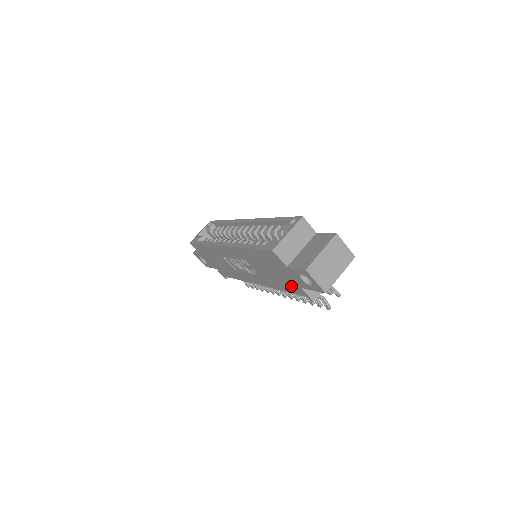
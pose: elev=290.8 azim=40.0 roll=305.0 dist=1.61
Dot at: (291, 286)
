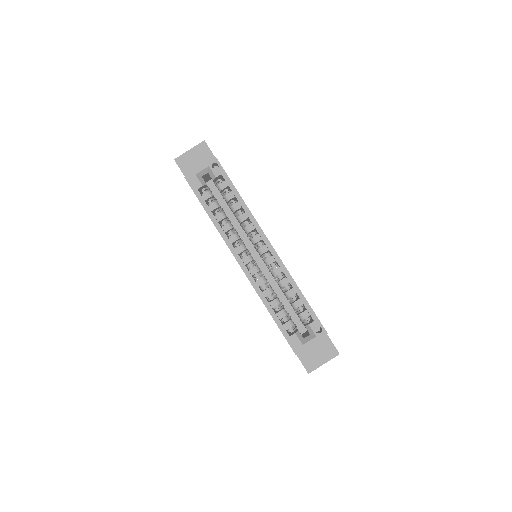
Dot at: occluded
